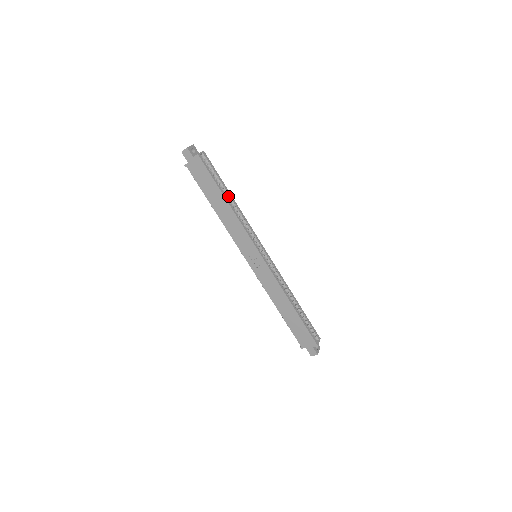
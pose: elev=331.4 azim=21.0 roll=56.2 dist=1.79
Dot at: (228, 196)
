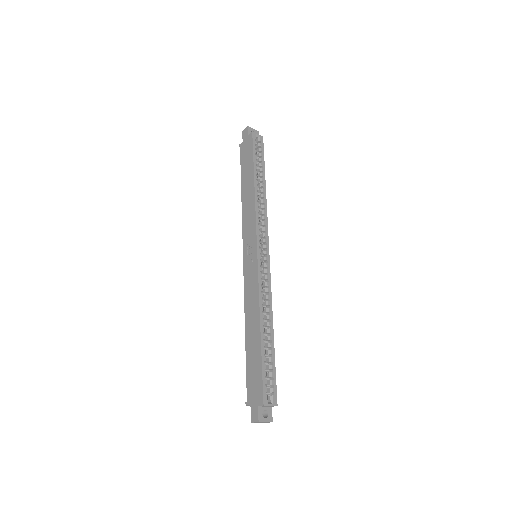
Dot at: (262, 183)
